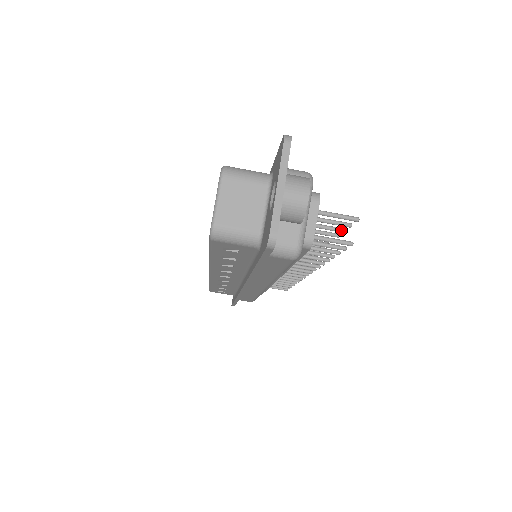
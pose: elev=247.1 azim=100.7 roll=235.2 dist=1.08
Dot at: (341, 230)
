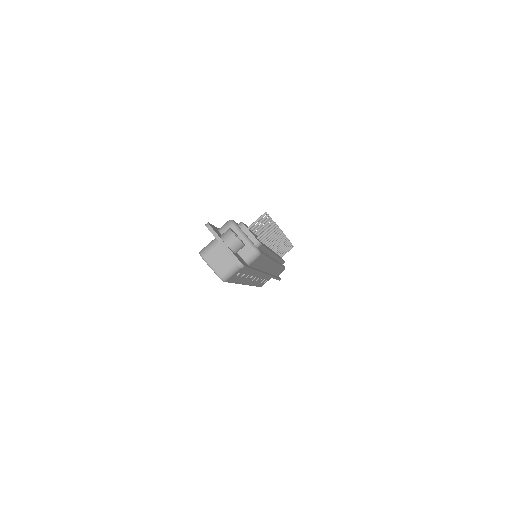
Dot at: (268, 219)
